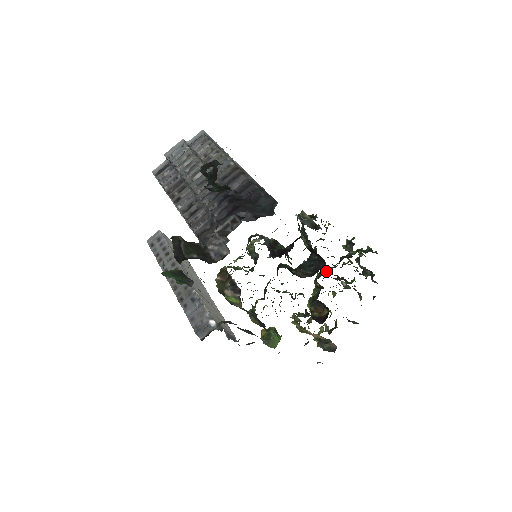
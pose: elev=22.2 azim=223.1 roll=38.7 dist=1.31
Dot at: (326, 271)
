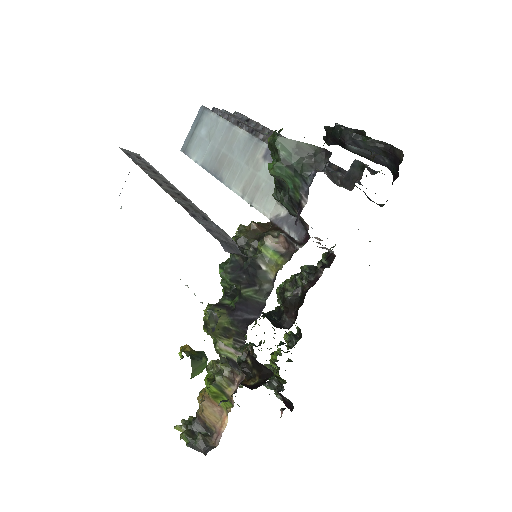
Dot at: (257, 346)
